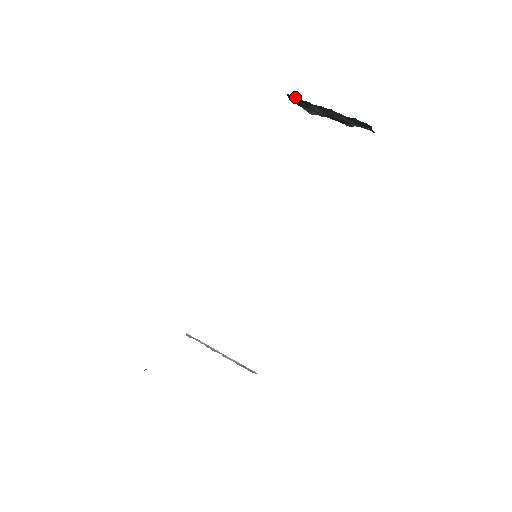
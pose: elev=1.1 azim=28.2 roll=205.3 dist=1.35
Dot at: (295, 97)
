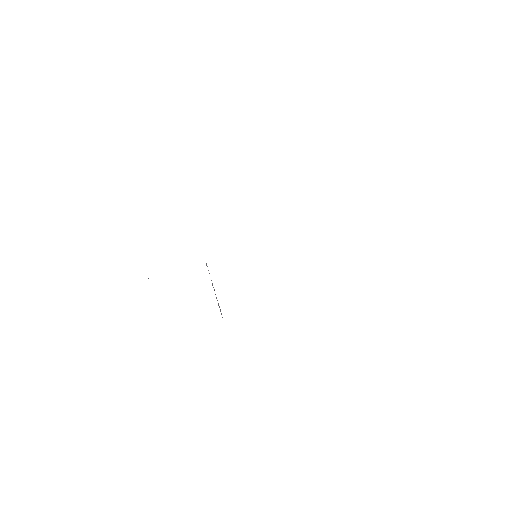
Dot at: occluded
